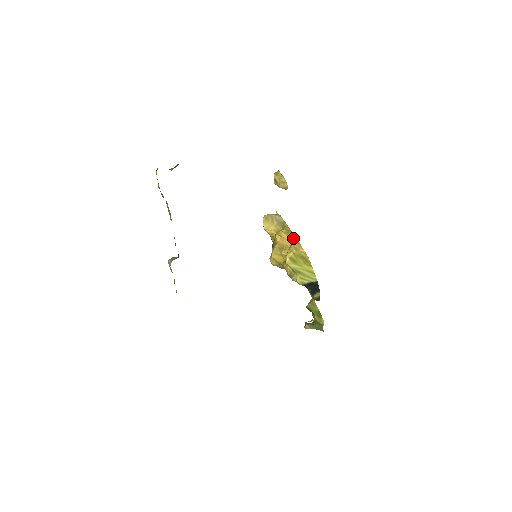
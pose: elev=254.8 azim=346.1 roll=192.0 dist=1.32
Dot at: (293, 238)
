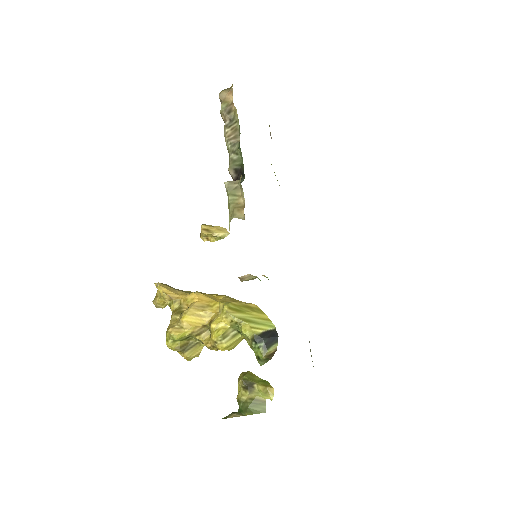
Dot at: (220, 295)
